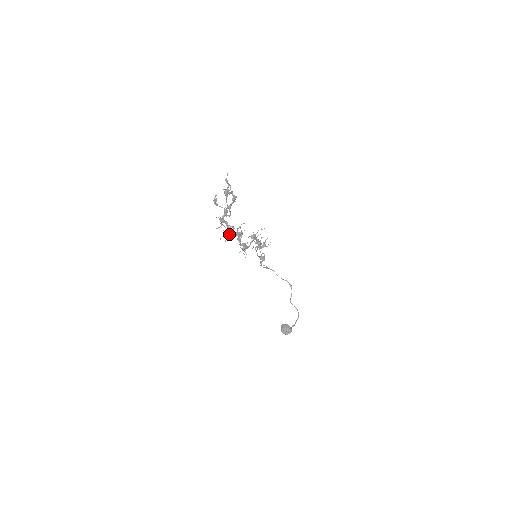
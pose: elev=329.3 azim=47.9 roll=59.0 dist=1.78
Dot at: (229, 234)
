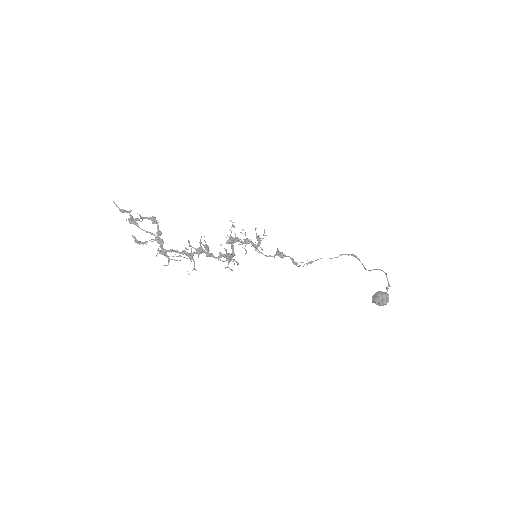
Dot at: (192, 259)
